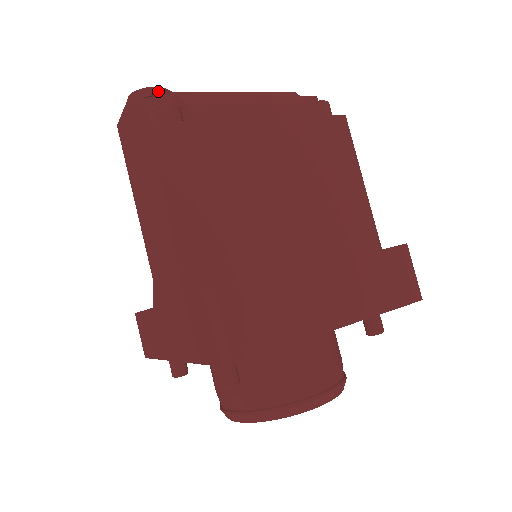
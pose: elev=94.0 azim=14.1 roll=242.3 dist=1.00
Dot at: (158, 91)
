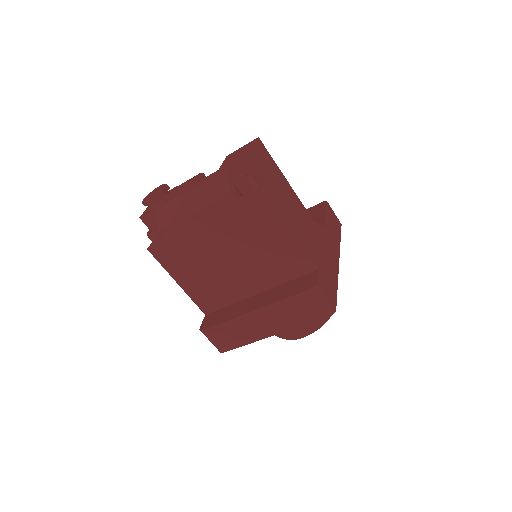
Dot at: (151, 202)
